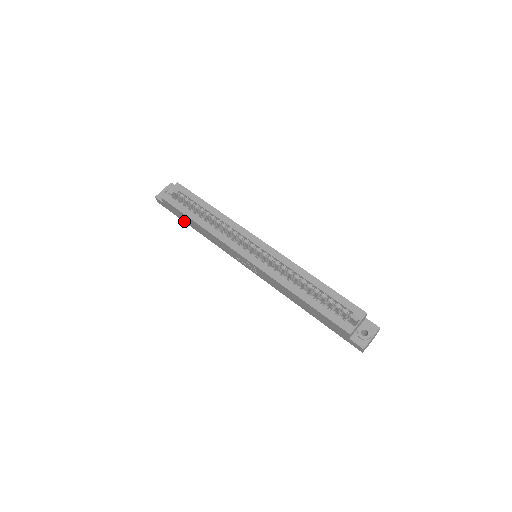
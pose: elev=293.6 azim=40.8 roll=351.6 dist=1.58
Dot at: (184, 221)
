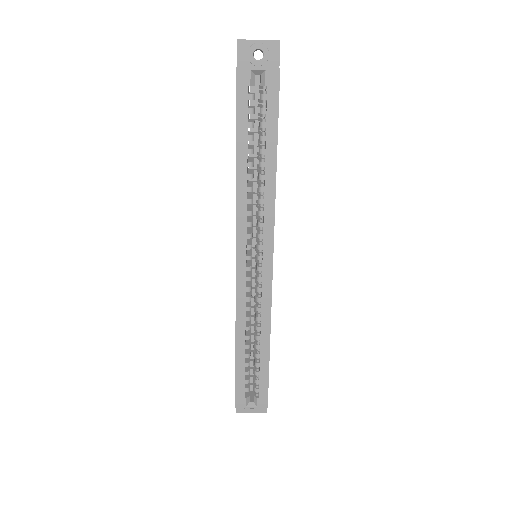
Dot at: occluded
